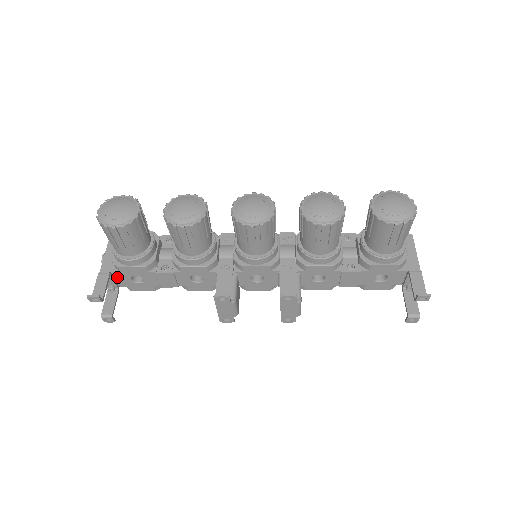
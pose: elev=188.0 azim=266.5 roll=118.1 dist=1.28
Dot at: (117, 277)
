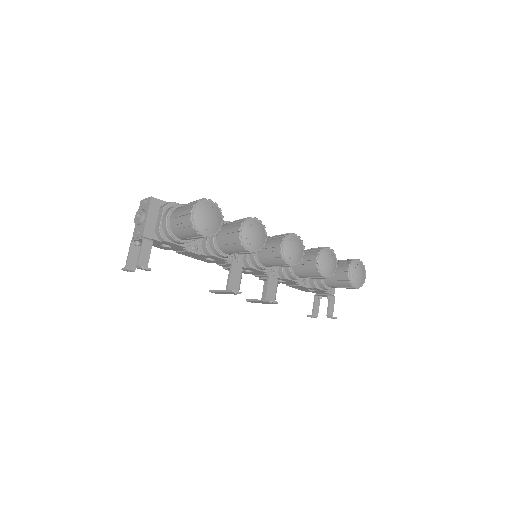
Dot at: occluded
